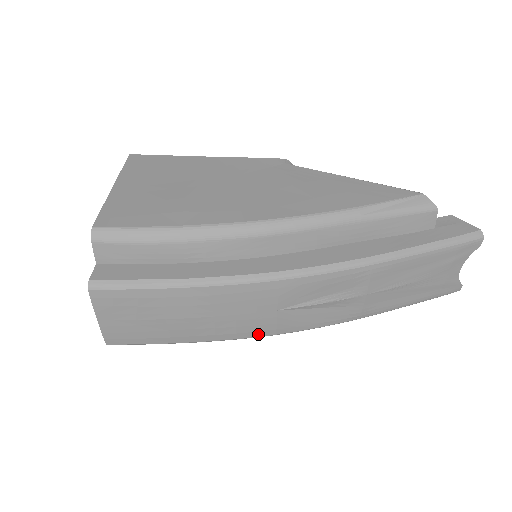
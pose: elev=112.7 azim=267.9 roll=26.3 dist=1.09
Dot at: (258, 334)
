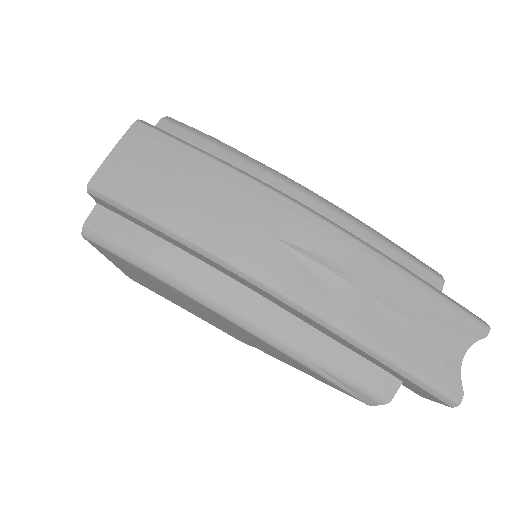
Dot at: (234, 258)
